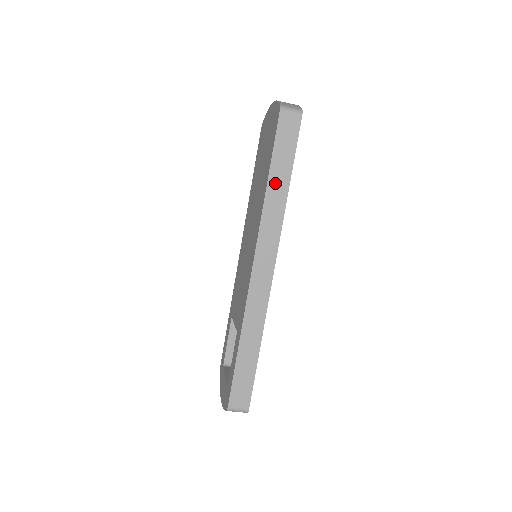
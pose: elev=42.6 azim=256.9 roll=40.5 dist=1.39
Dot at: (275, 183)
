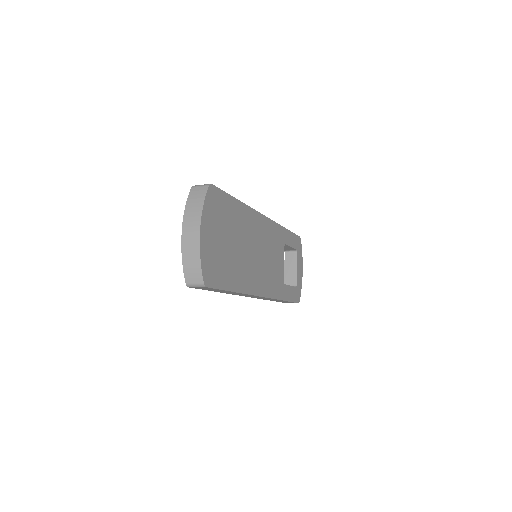
Dot at: (225, 292)
